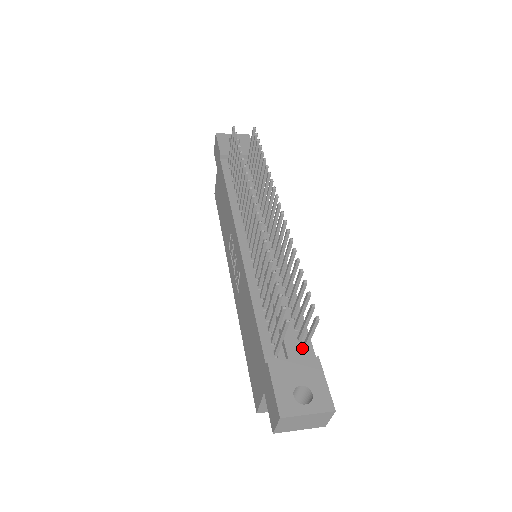
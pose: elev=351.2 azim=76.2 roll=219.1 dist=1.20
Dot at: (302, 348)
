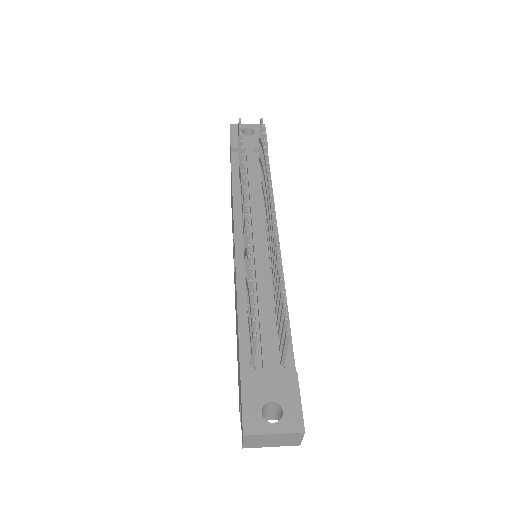
Dot at: (281, 360)
